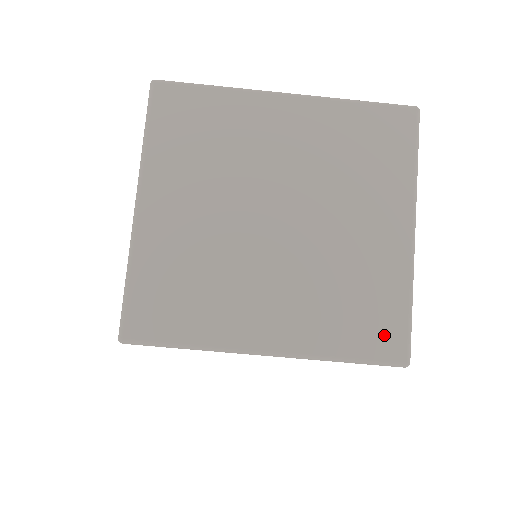
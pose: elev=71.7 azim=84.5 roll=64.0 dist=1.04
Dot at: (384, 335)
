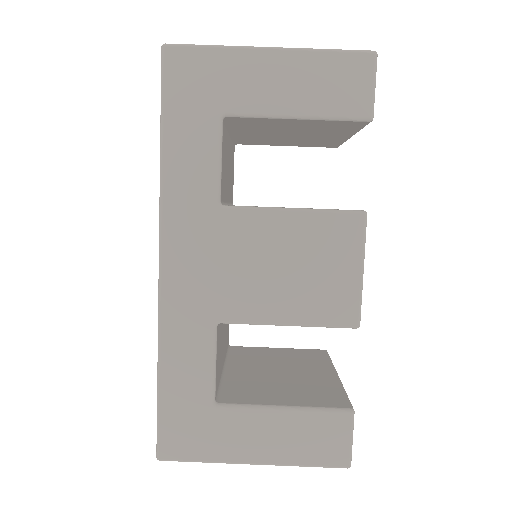
Dot at: occluded
